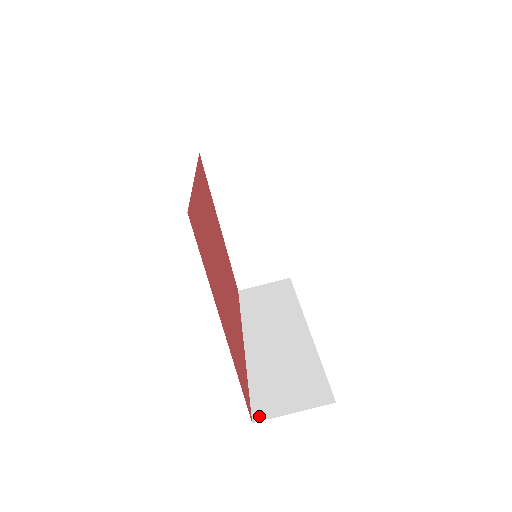
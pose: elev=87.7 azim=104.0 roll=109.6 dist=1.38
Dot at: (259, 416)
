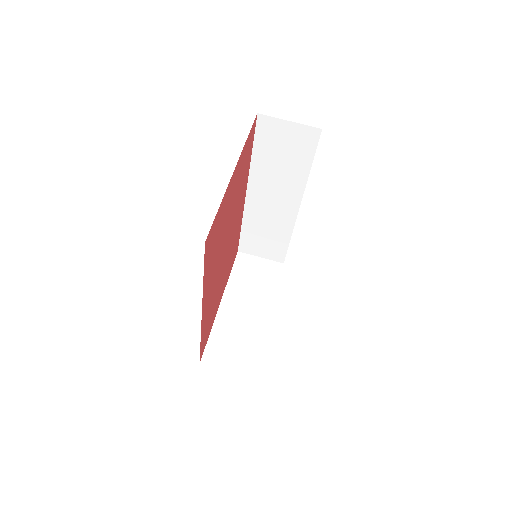
Dot at: occluded
